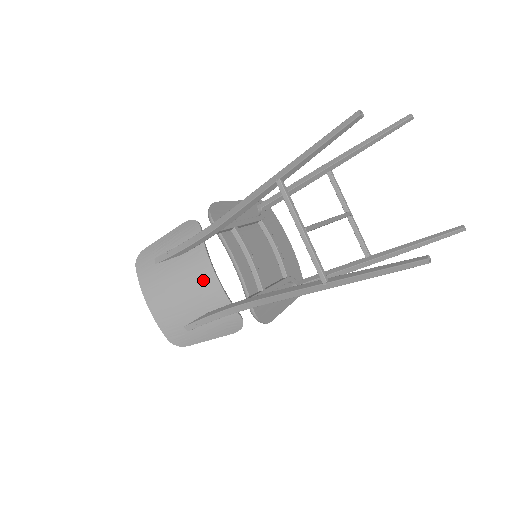
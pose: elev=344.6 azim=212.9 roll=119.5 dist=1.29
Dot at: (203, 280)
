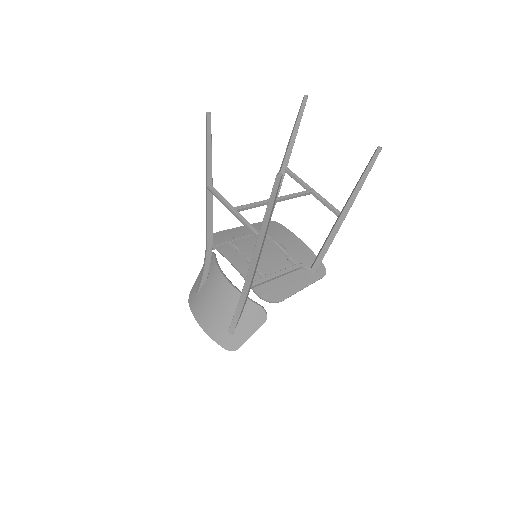
Dot at: (222, 289)
